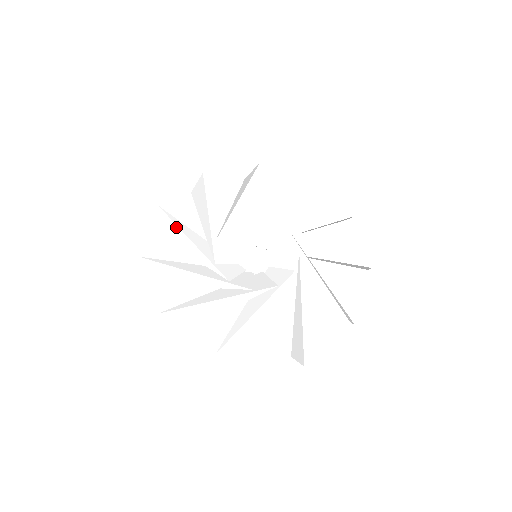
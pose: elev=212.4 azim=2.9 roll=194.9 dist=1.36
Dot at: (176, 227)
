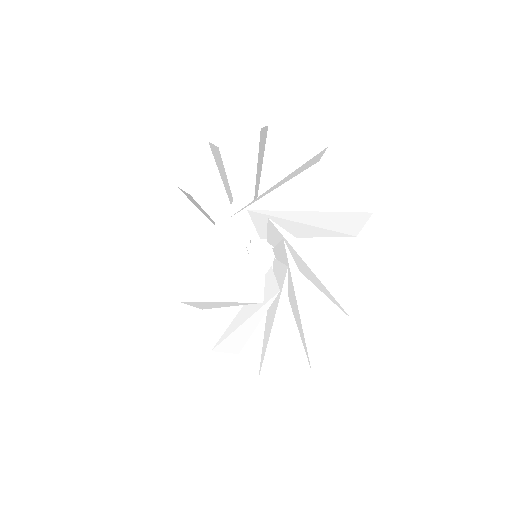
Dot at: (212, 177)
